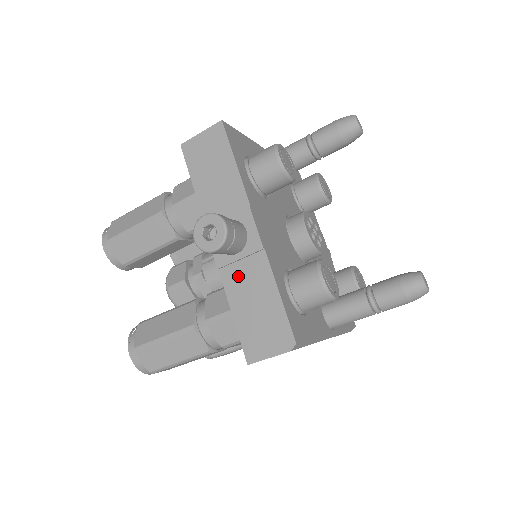
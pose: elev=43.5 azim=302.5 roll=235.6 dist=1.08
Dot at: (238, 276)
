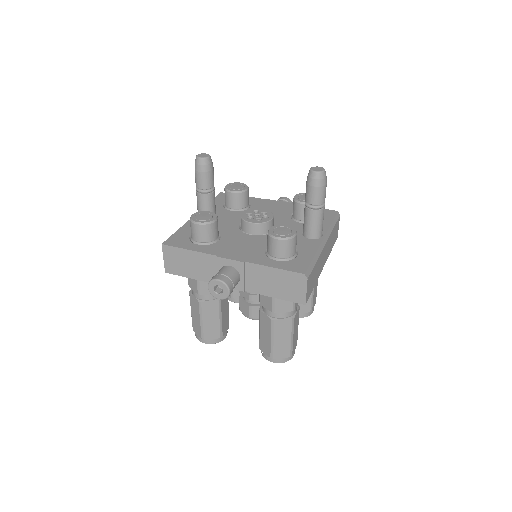
Dot at: (253, 283)
